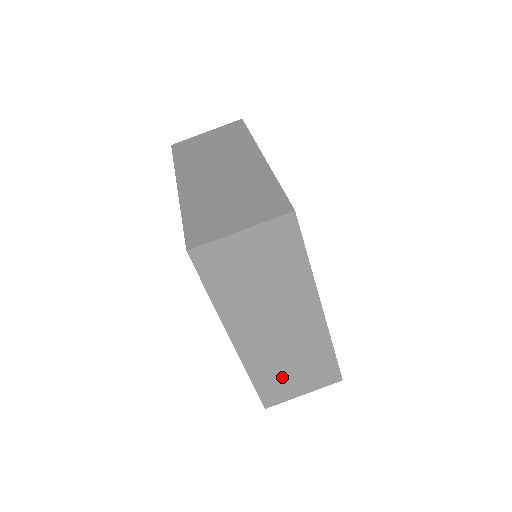
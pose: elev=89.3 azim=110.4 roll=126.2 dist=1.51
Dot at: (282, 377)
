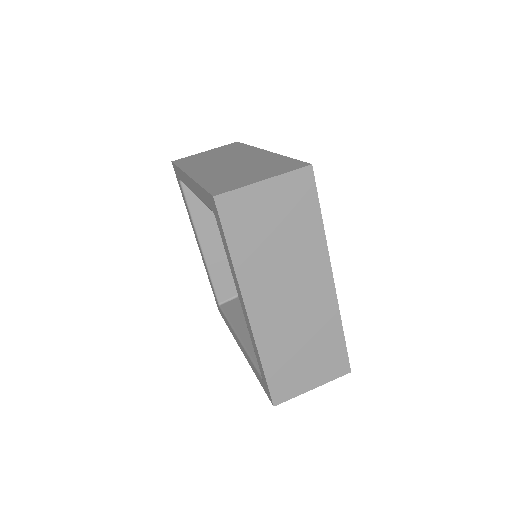
Dot at: (293, 363)
